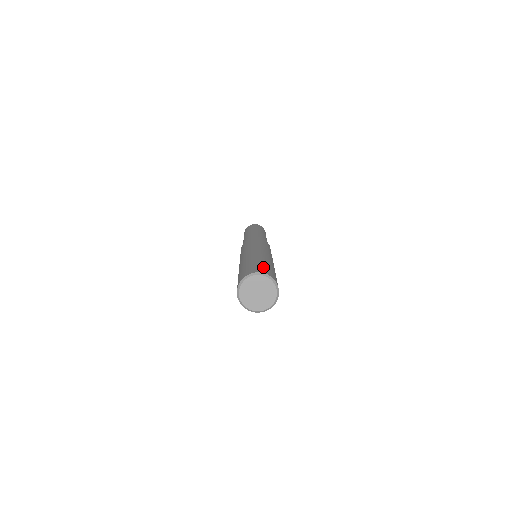
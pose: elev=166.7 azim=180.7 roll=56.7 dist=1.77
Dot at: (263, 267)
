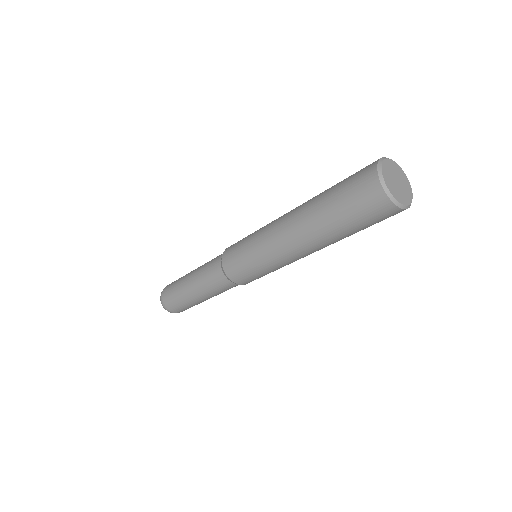
Dot at: (356, 172)
